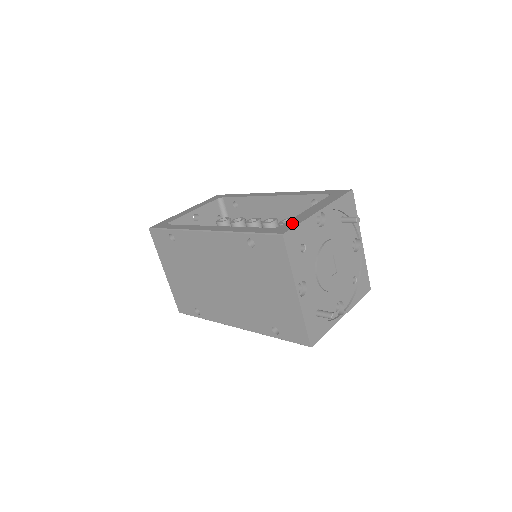
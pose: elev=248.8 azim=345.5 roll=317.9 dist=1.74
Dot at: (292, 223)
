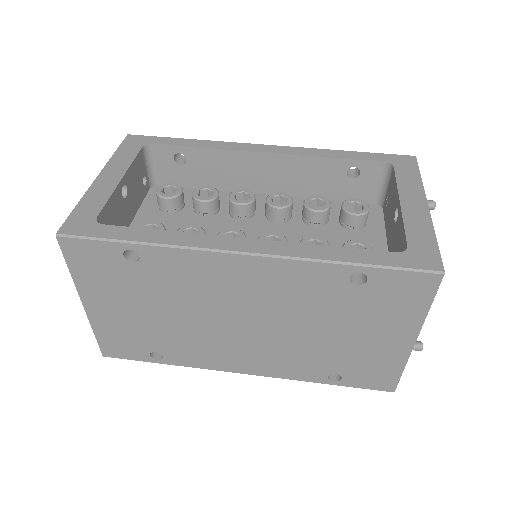
Dot at: (423, 240)
